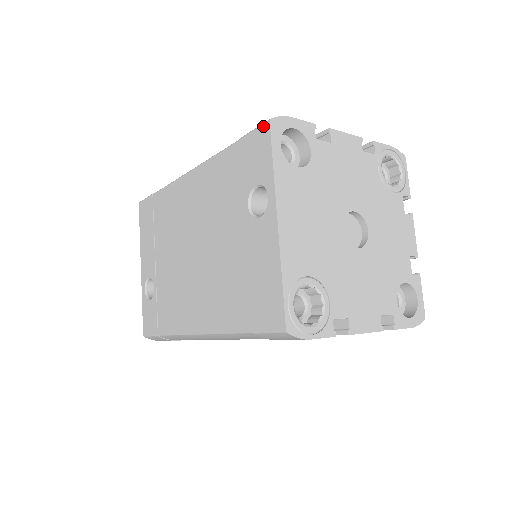
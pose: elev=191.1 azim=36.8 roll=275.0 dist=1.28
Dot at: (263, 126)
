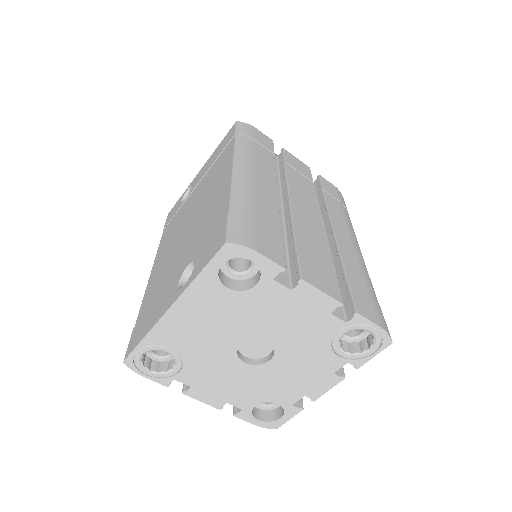
Dot at: (224, 238)
